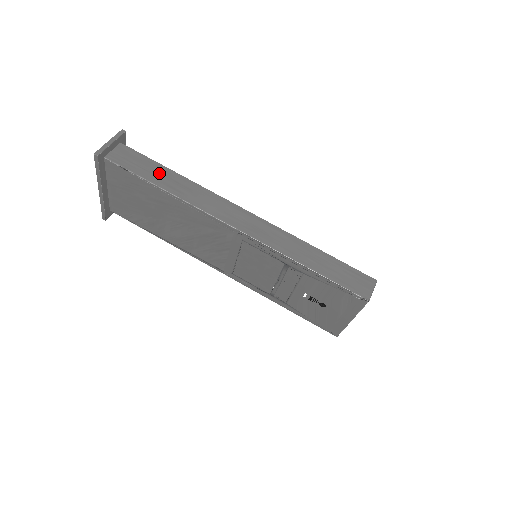
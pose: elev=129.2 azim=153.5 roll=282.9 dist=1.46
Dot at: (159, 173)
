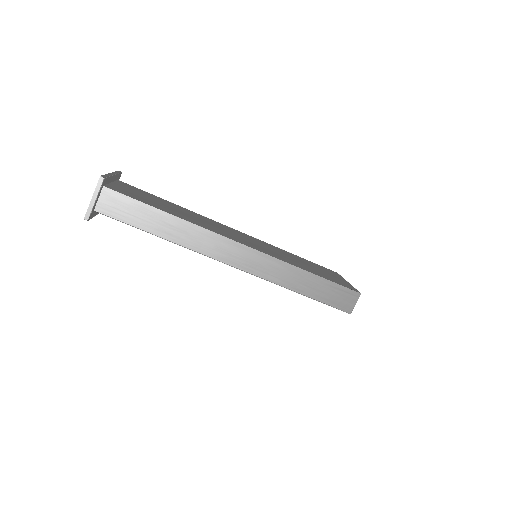
Dot at: (152, 218)
